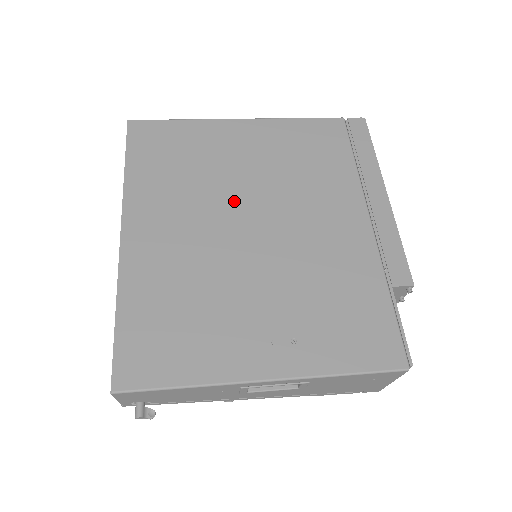
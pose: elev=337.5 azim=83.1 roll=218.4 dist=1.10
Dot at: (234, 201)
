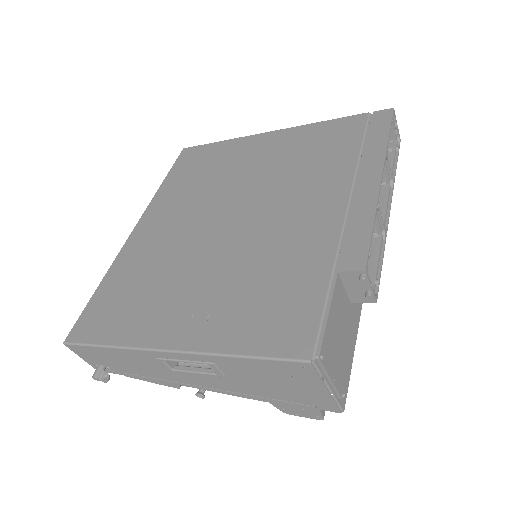
Dot at: (226, 198)
